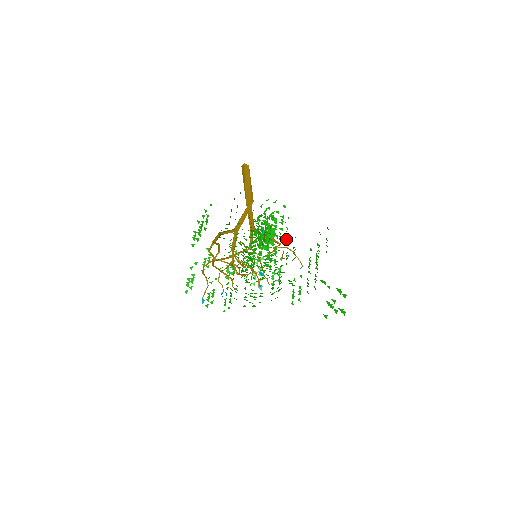
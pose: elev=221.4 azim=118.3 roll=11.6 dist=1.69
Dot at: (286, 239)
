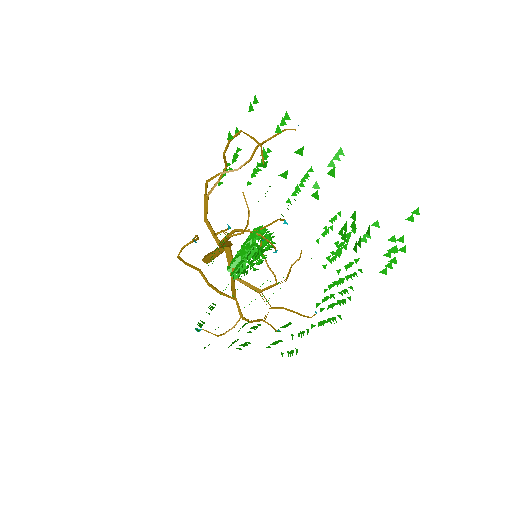
Dot at: occluded
